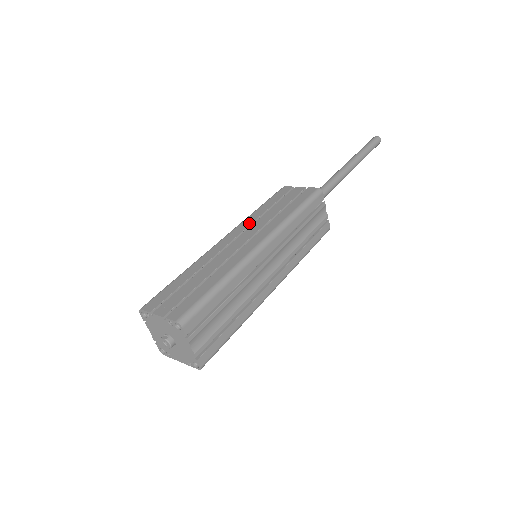
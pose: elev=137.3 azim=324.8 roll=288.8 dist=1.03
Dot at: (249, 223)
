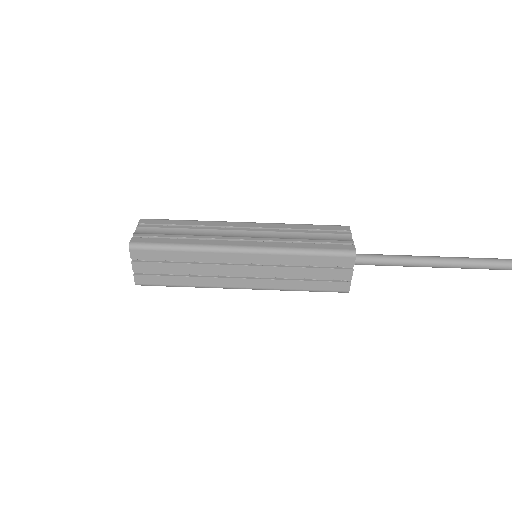
Dot at: (273, 262)
